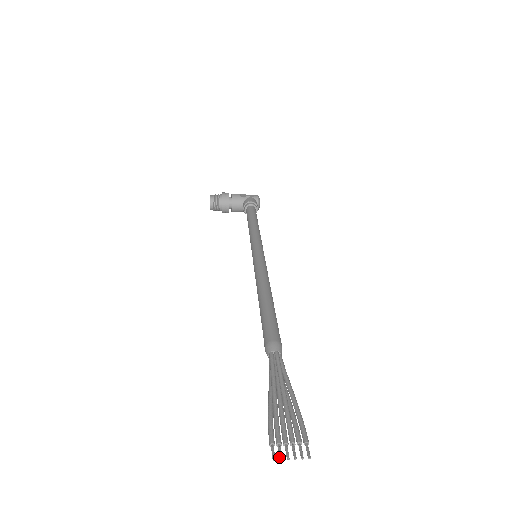
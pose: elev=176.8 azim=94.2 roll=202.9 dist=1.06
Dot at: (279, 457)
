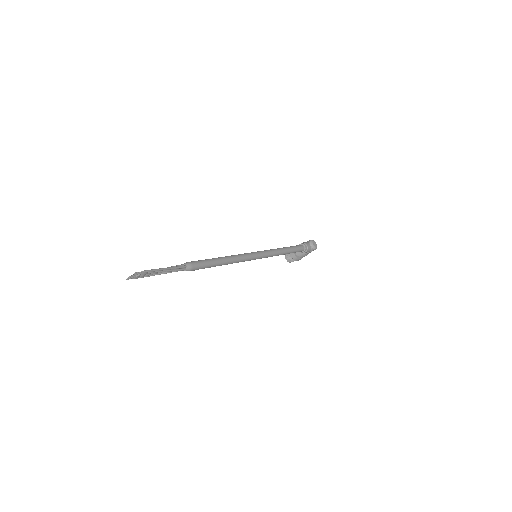
Dot at: (128, 278)
